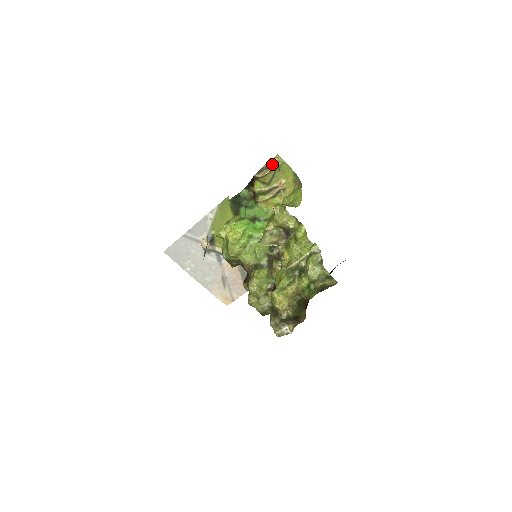
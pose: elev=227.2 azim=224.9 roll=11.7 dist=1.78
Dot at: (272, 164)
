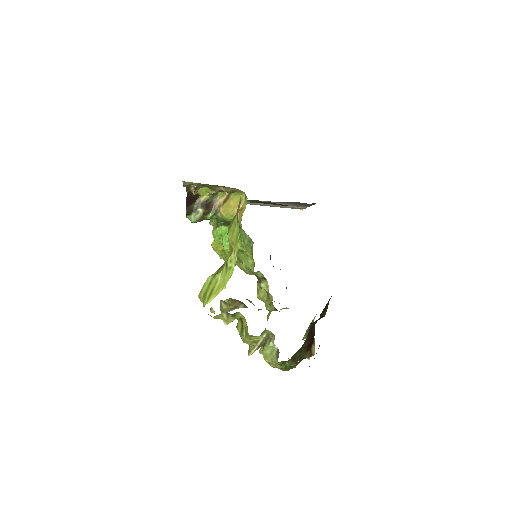
Dot at: occluded
